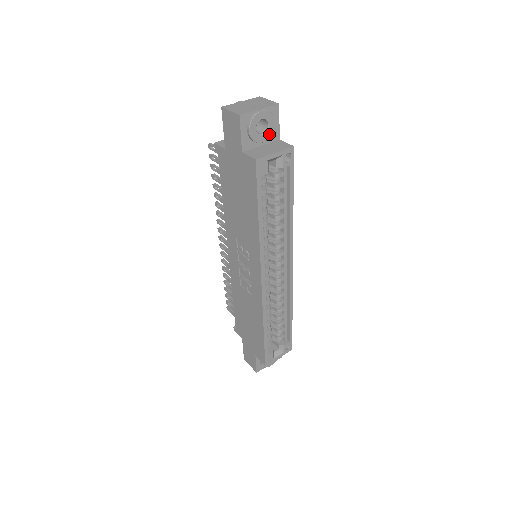
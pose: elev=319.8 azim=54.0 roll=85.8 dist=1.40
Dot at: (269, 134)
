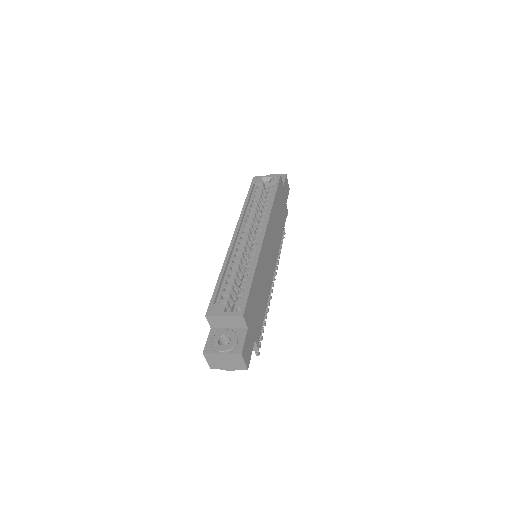
Dot at: occluded
